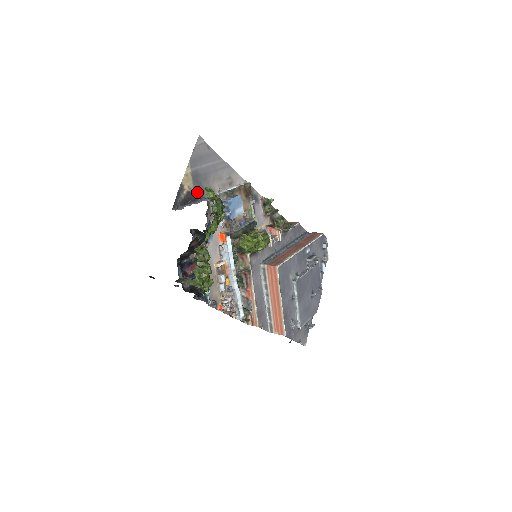
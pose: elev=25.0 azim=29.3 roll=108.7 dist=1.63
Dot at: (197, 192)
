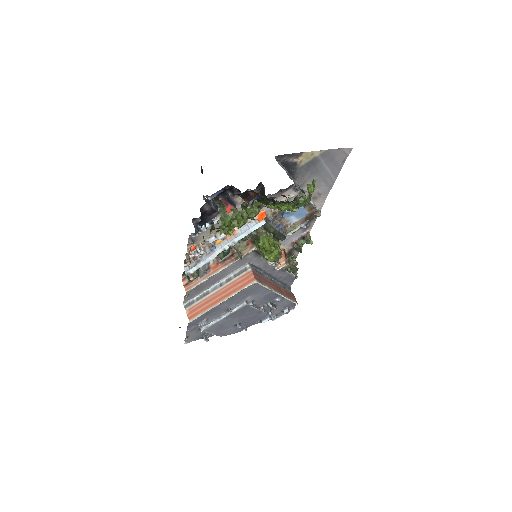
Dot at: (298, 171)
